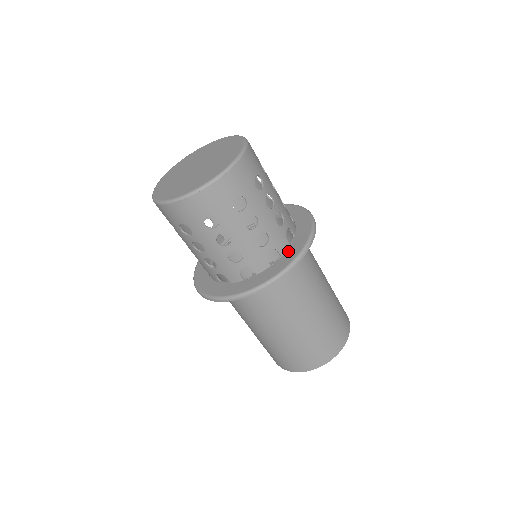
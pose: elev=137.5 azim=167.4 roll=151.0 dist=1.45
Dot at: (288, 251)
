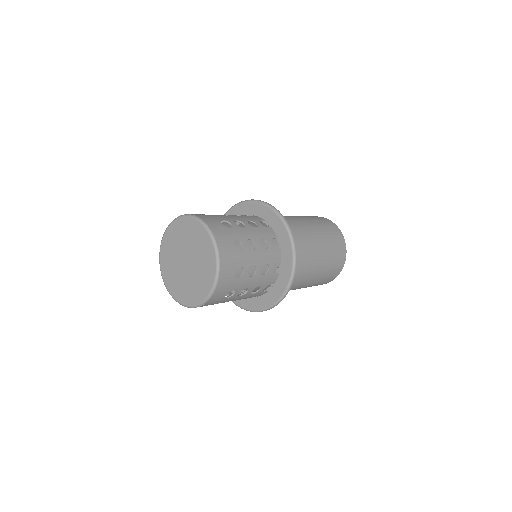
Dot at: (283, 256)
